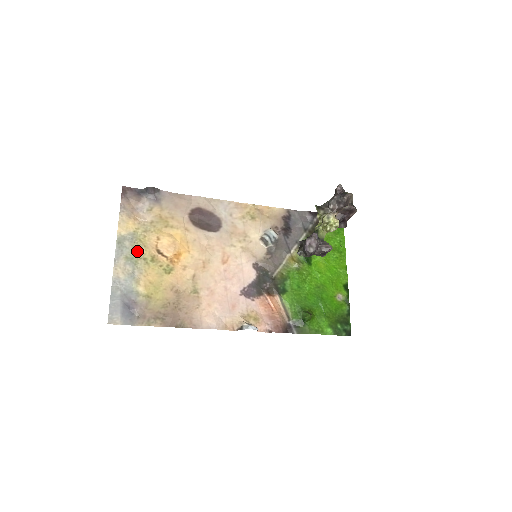
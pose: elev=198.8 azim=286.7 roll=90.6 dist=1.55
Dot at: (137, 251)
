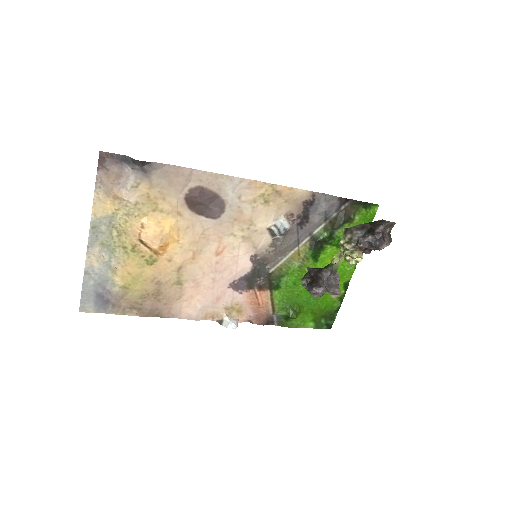
Dot at: (115, 237)
